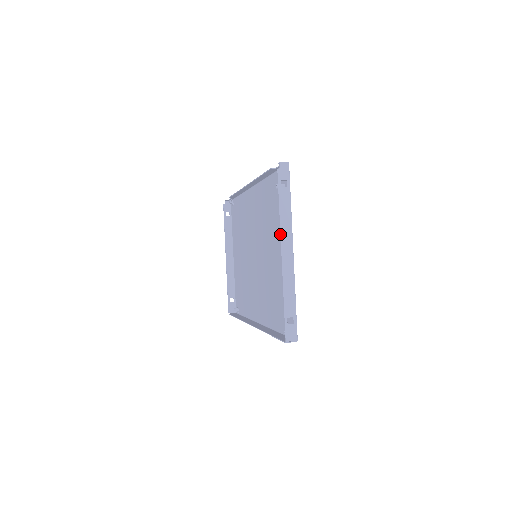
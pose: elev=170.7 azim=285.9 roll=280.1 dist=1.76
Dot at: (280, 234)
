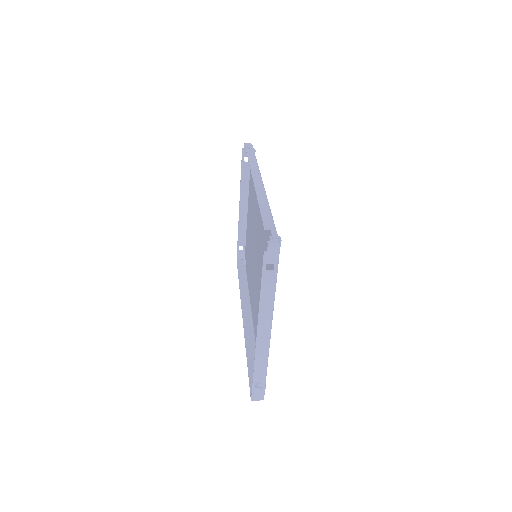
Dot at: (258, 316)
